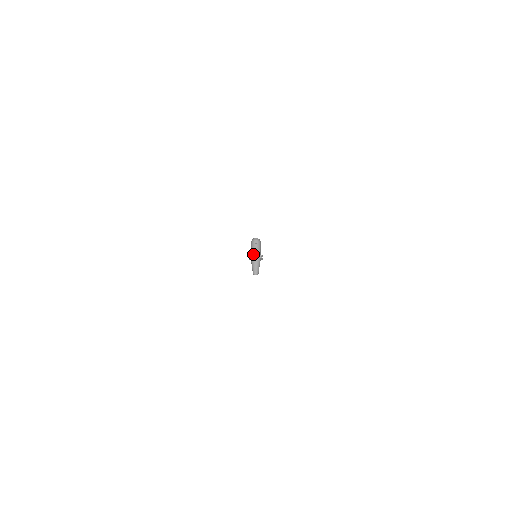
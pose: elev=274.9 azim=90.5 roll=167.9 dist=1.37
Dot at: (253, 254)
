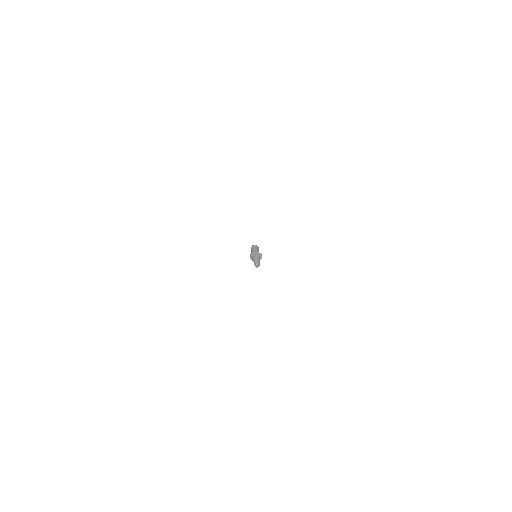
Dot at: (254, 252)
